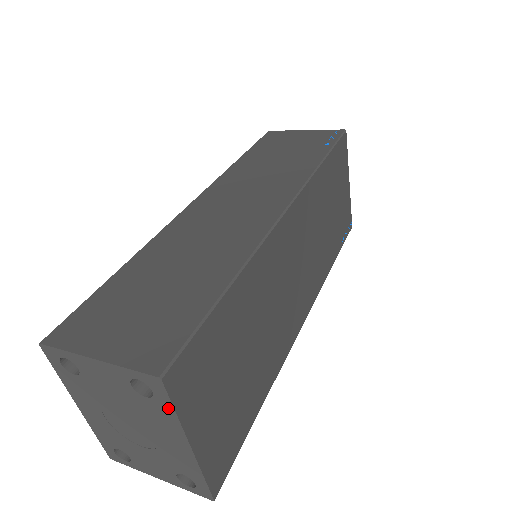
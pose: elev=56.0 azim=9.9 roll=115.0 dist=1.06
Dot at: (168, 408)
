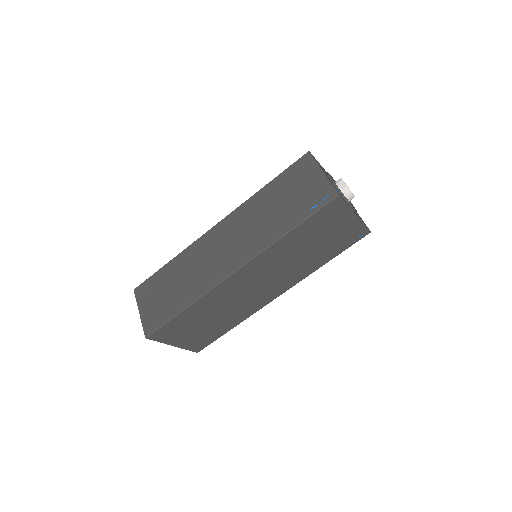
Dot at: occluded
